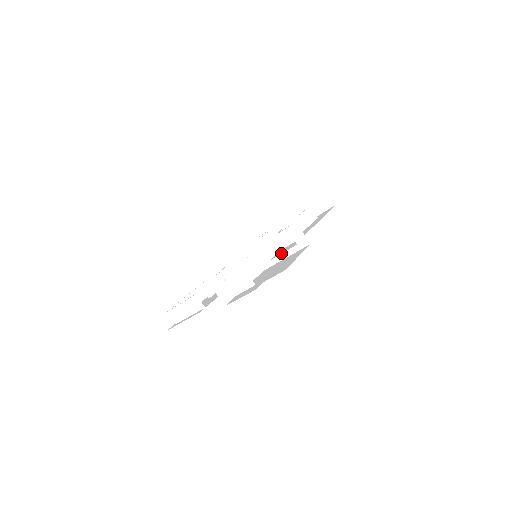
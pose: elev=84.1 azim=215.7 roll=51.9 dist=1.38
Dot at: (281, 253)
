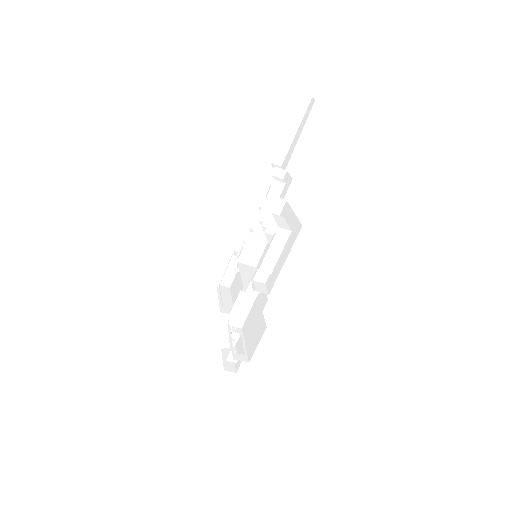
Dot at: (257, 307)
